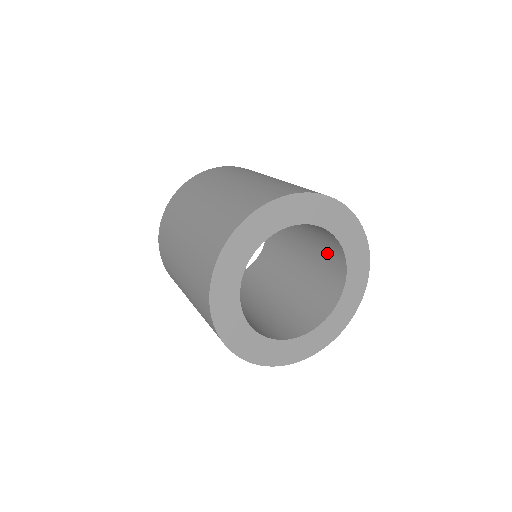
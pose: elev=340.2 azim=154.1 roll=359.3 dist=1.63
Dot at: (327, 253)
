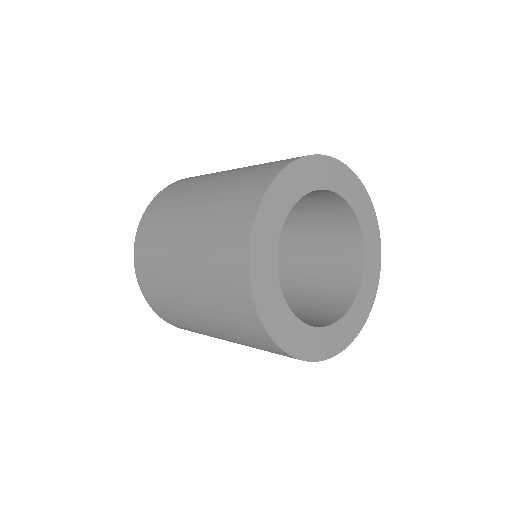
Dot at: (313, 200)
